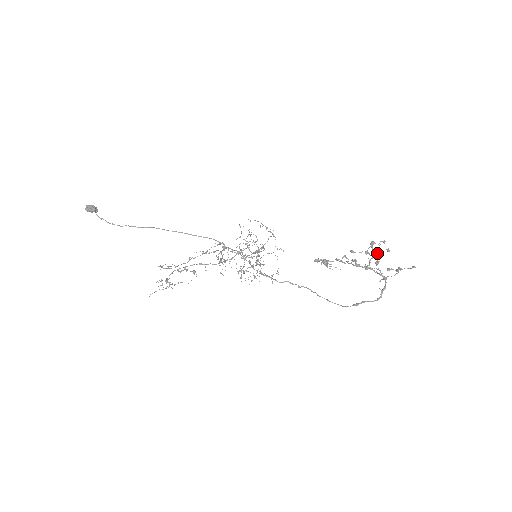
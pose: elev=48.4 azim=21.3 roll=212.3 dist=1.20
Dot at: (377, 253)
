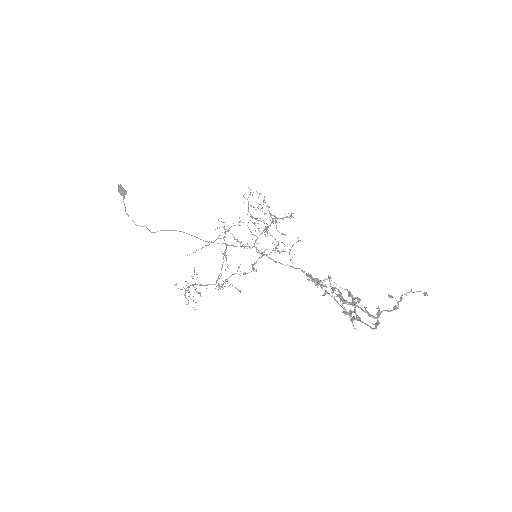
Dot at: (350, 313)
